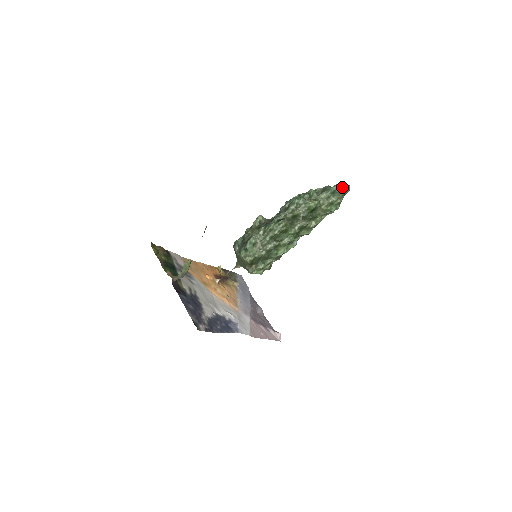
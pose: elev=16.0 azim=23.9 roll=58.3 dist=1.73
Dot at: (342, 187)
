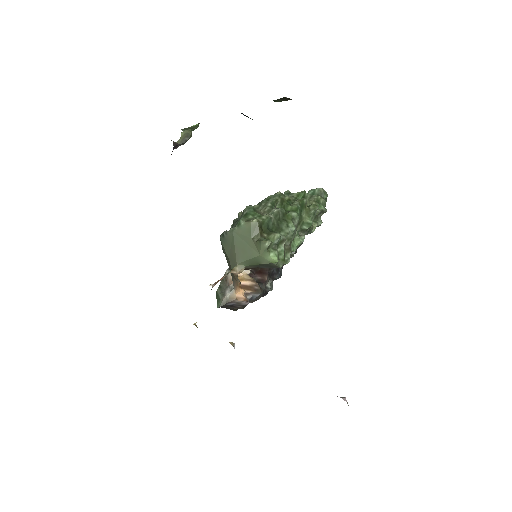
Dot at: (319, 188)
